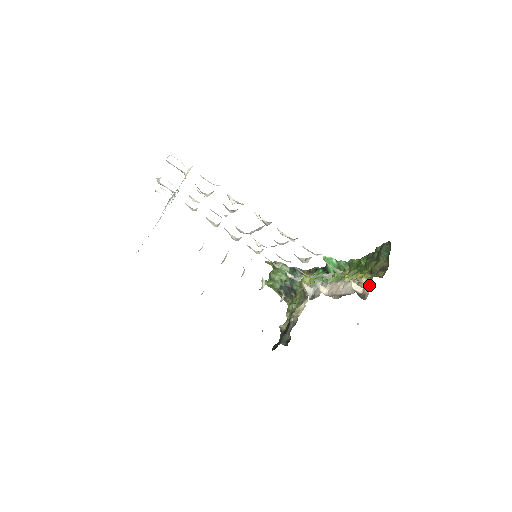
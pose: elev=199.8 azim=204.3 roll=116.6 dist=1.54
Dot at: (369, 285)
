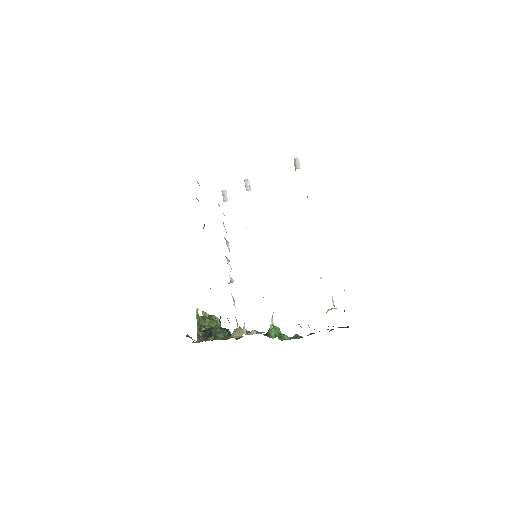
Dot at: occluded
